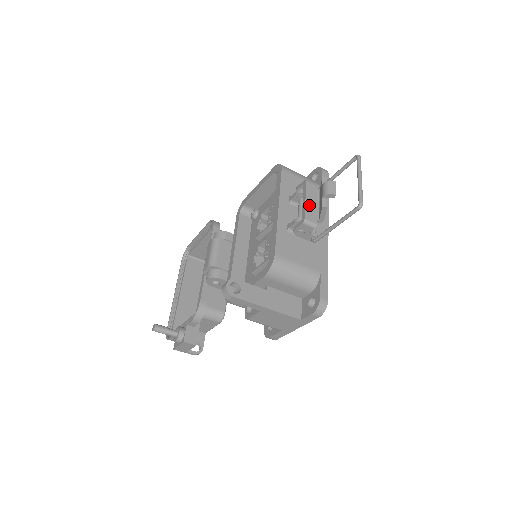
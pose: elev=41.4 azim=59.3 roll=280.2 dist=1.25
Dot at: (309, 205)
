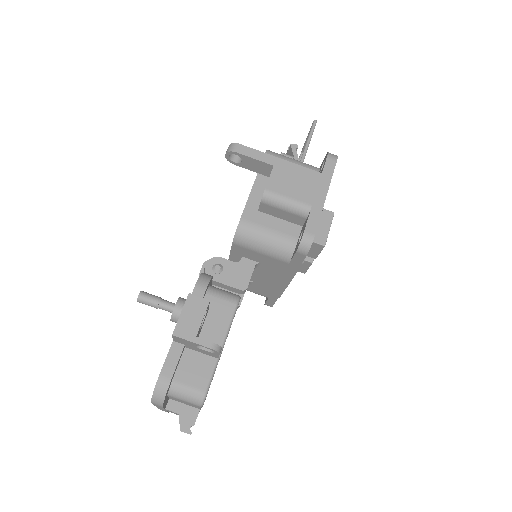
Dot at: occluded
